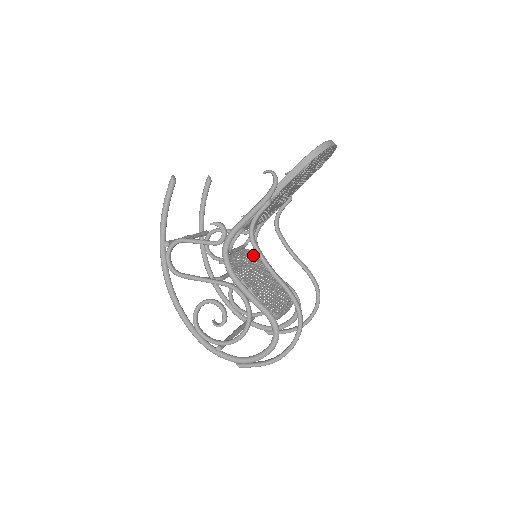
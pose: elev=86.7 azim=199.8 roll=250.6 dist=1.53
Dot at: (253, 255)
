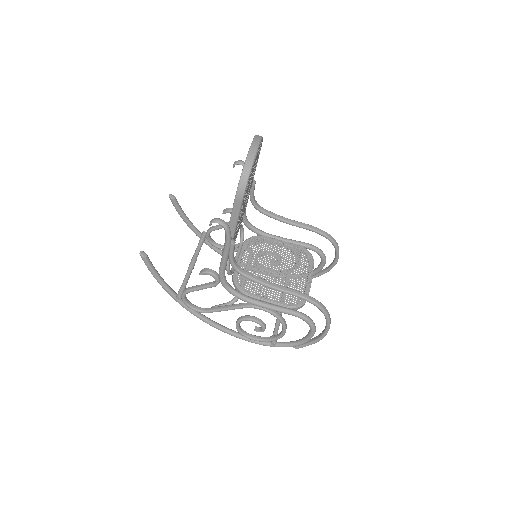
Dot at: (254, 243)
